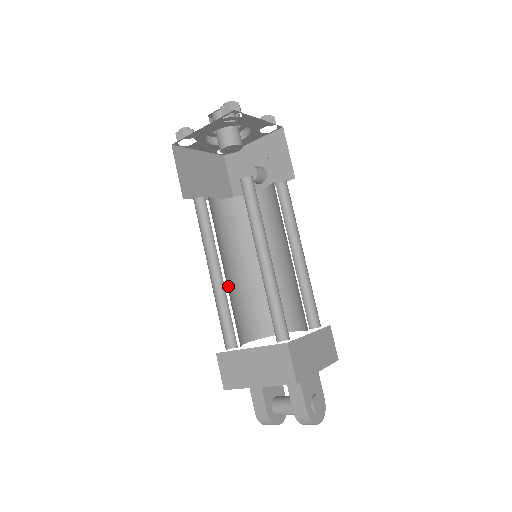
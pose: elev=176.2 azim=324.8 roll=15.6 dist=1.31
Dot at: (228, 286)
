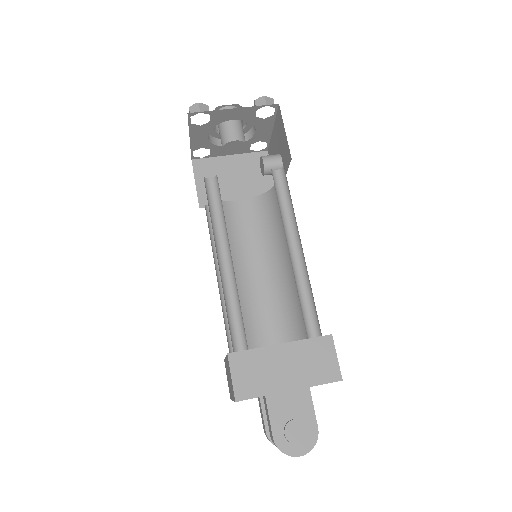
Dot at: (242, 290)
